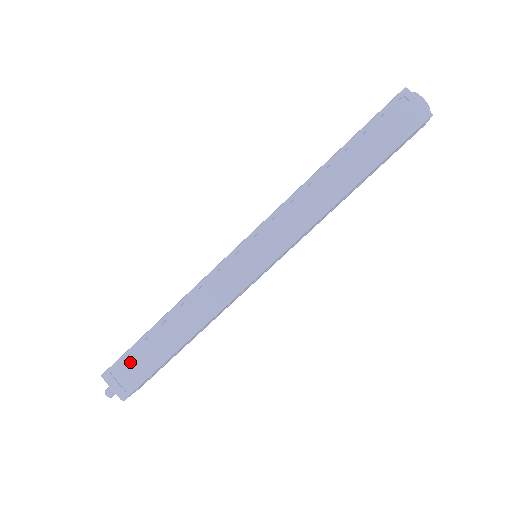
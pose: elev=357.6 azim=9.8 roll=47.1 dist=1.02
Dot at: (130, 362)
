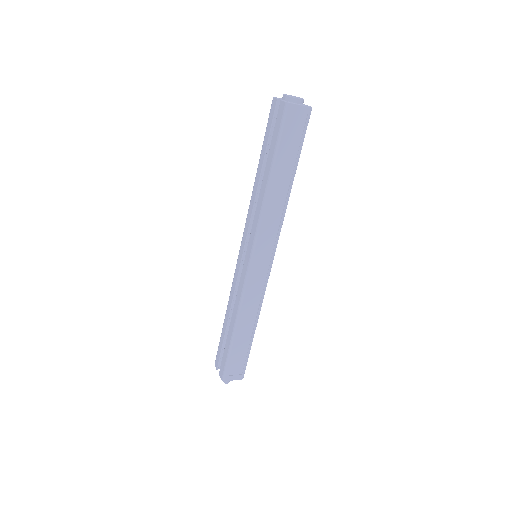
Dot at: (233, 362)
